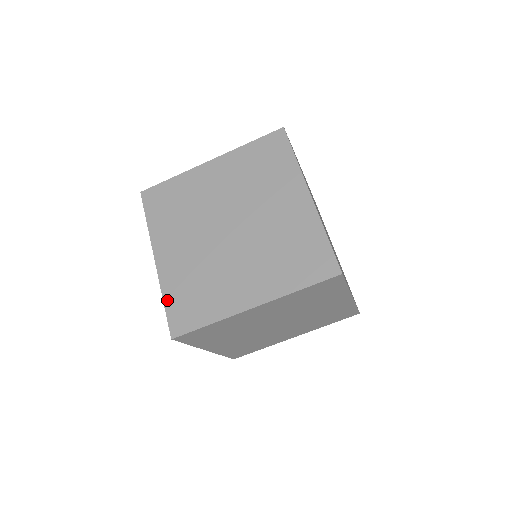
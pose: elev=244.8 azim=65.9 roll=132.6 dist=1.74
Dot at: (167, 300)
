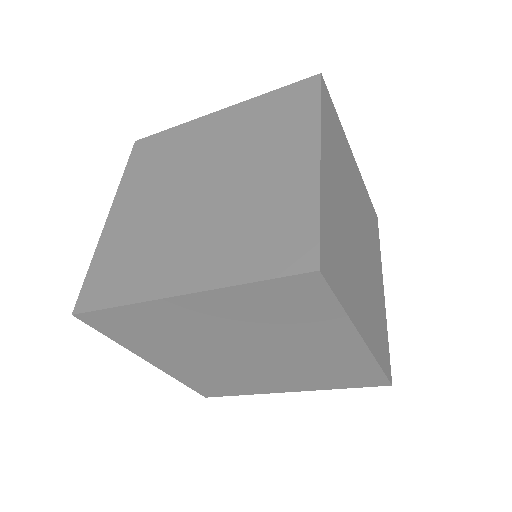
Dot at: (94, 264)
